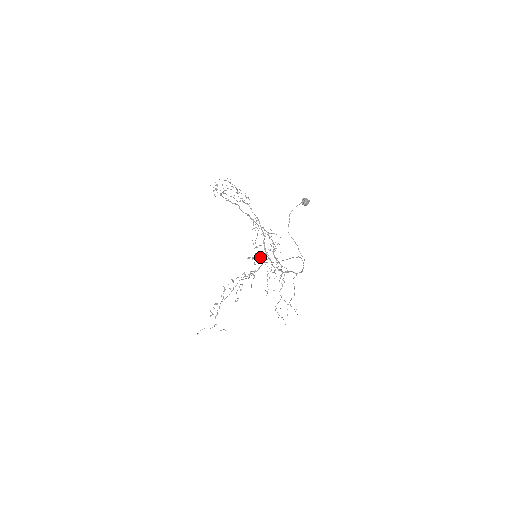
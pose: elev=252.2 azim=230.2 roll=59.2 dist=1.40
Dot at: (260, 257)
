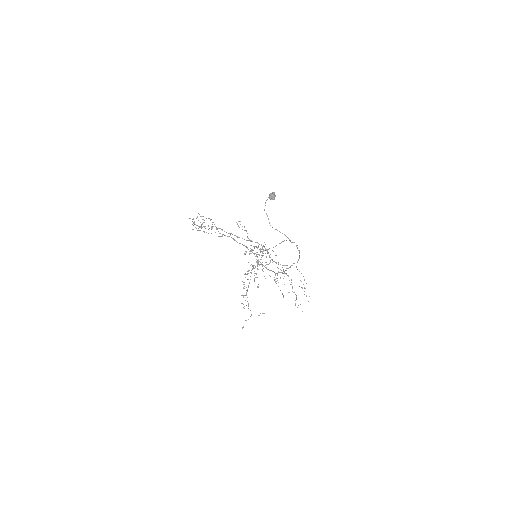
Dot at: occluded
